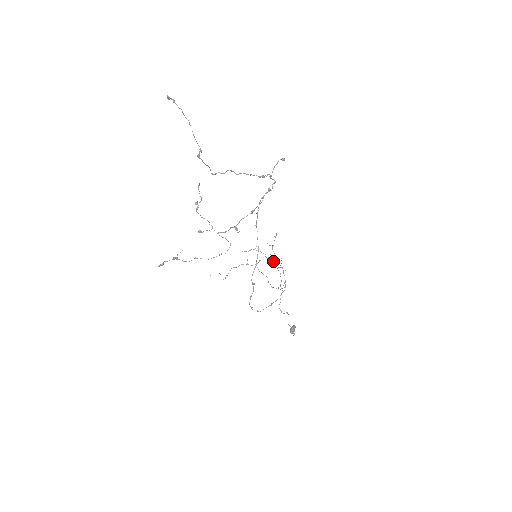
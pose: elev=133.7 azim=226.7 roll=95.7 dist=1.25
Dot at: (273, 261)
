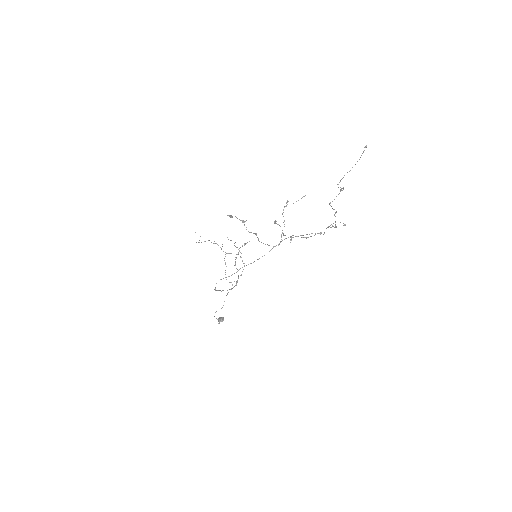
Dot at: occluded
